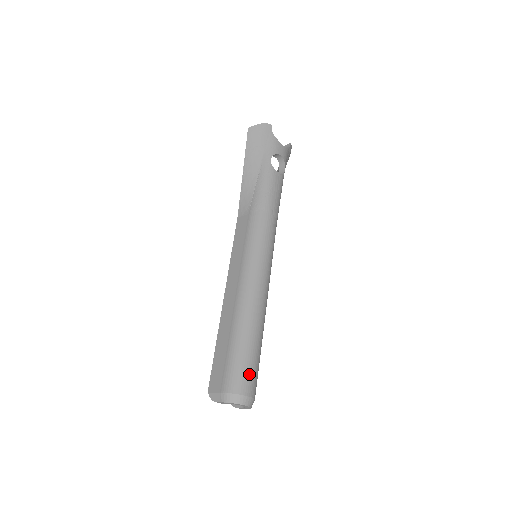
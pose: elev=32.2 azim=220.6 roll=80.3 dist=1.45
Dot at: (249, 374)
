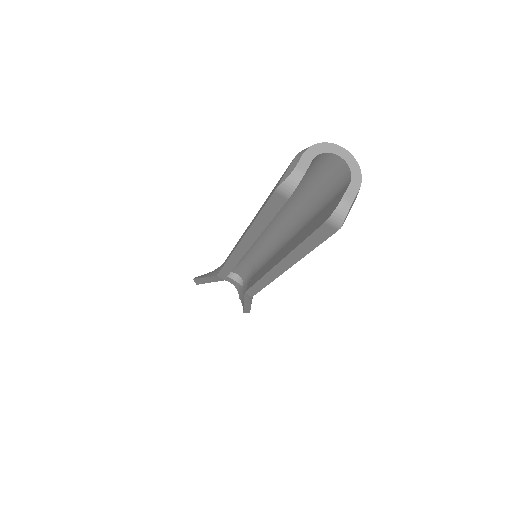
Dot at: occluded
